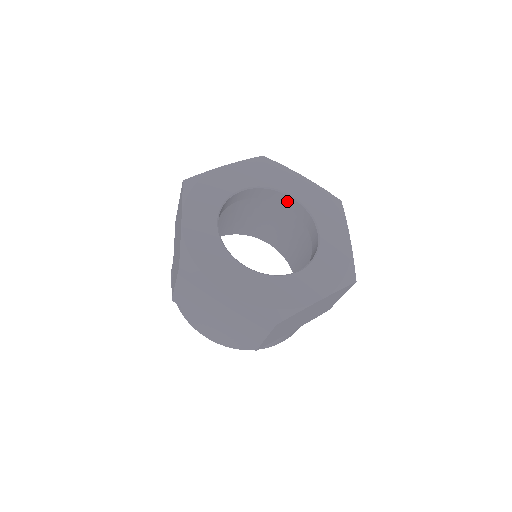
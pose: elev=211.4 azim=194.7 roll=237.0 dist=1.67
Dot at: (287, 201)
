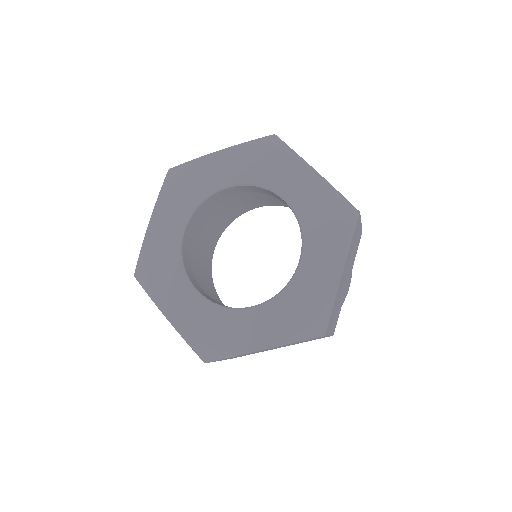
Dot at: occluded
